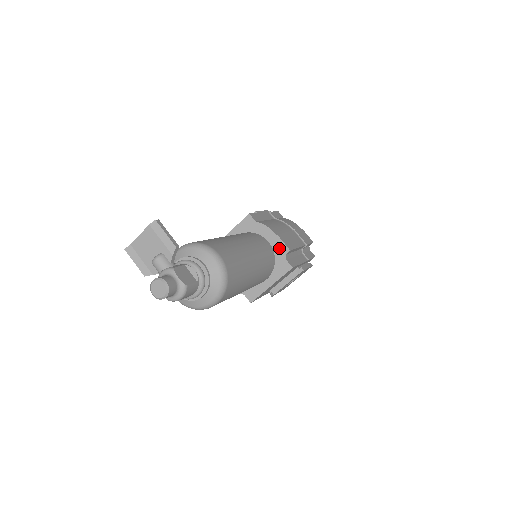
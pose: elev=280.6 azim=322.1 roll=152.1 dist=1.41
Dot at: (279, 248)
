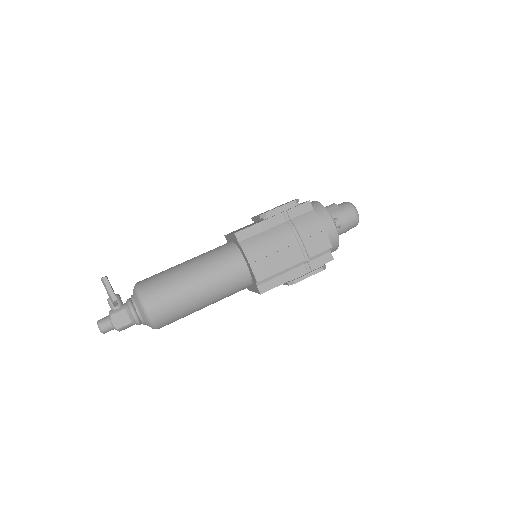
Dot at: (252, 274)
